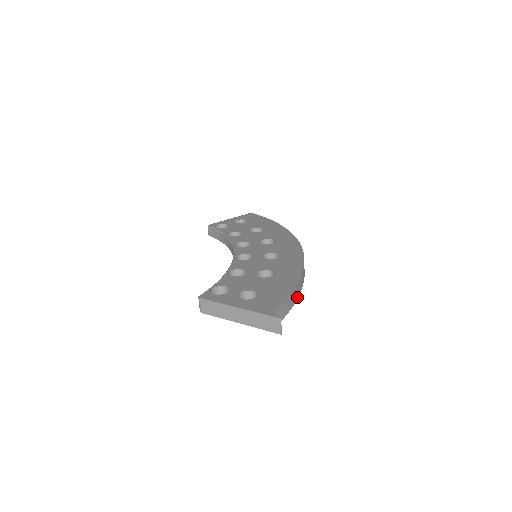
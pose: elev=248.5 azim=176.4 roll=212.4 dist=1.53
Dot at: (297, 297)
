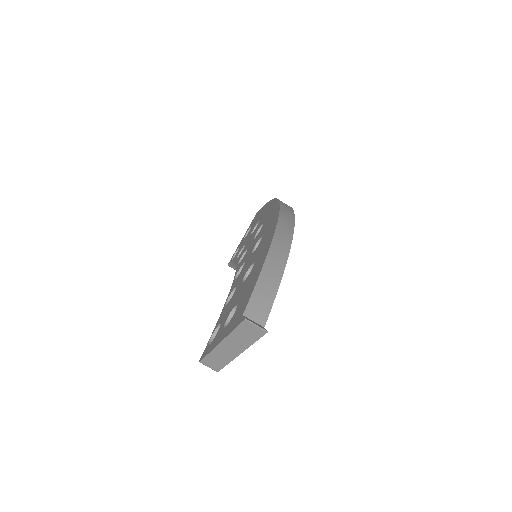
Dot at: (283, 266)
